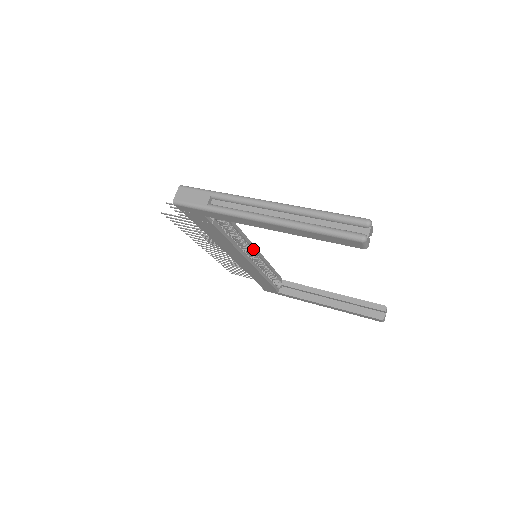
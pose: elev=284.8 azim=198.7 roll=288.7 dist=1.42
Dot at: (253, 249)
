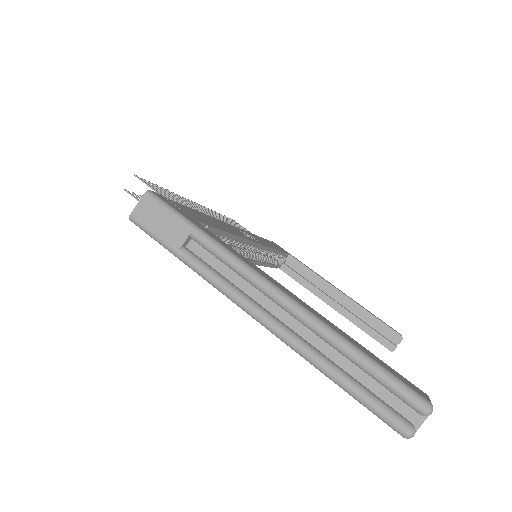
Dot at: (255, 246)
